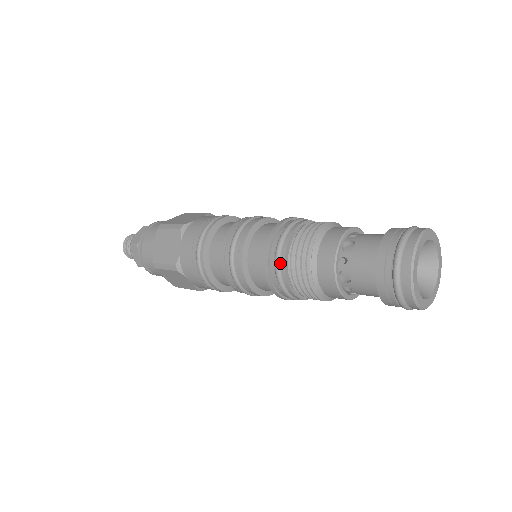
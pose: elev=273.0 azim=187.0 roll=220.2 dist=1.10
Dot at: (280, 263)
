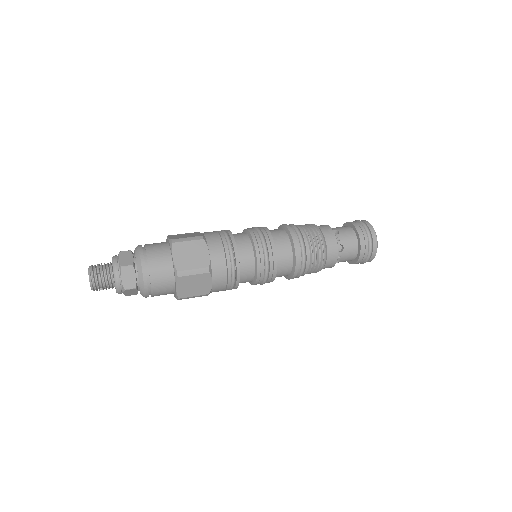
Dot at: (304, 271)
